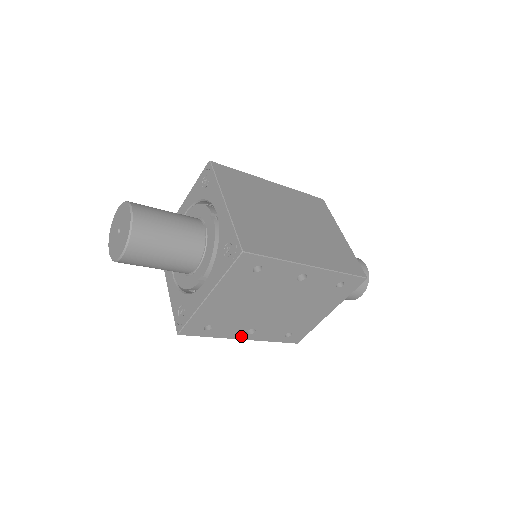
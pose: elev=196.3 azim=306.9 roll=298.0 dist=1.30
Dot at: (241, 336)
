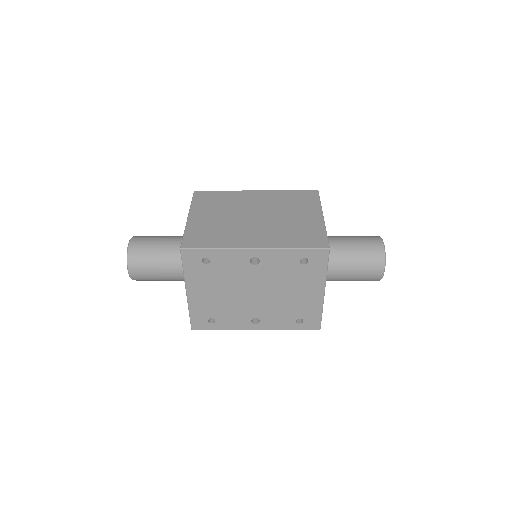
Dot at: (250, 326)
